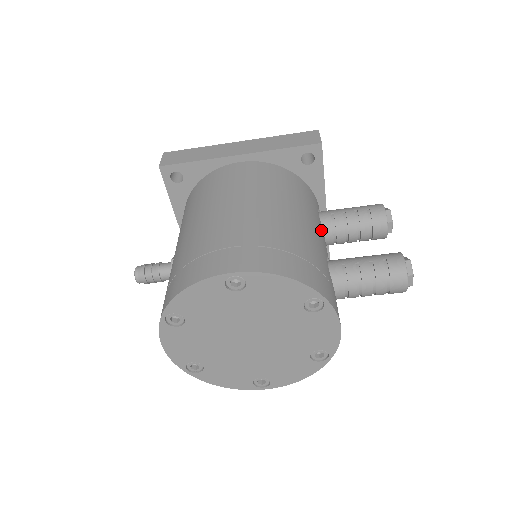
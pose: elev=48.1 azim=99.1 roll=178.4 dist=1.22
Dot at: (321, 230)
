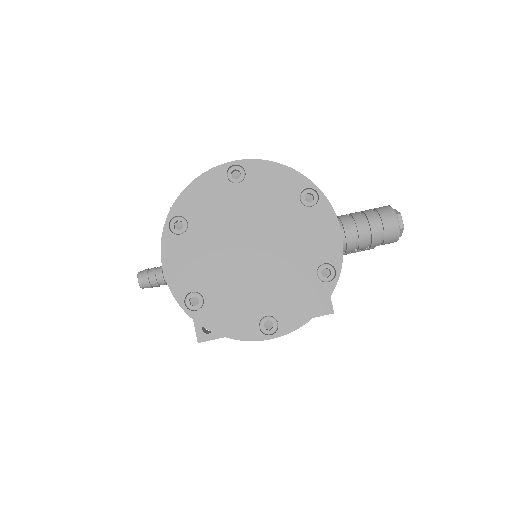
Dot at: occluded
